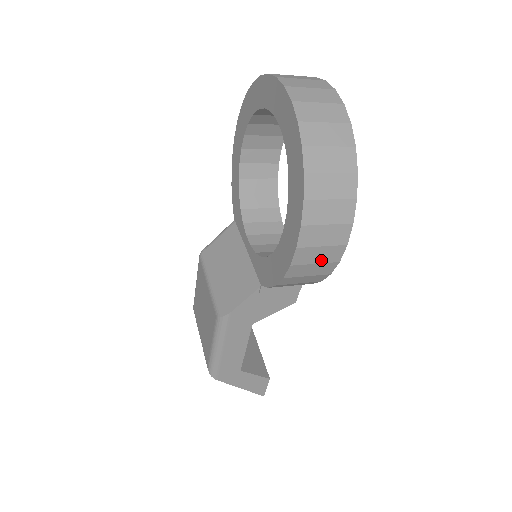
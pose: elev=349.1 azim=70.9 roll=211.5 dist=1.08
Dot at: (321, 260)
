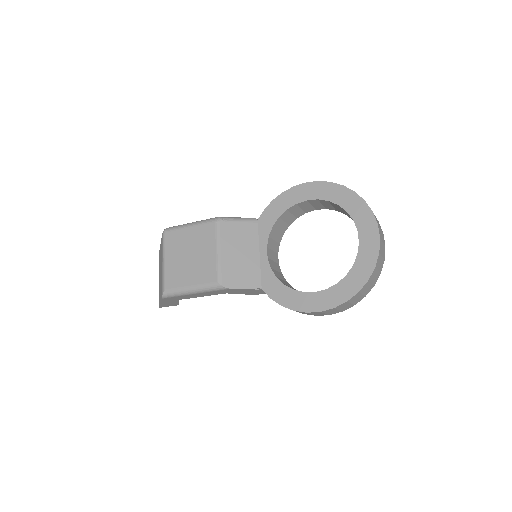
Dot at: (315, 314)
